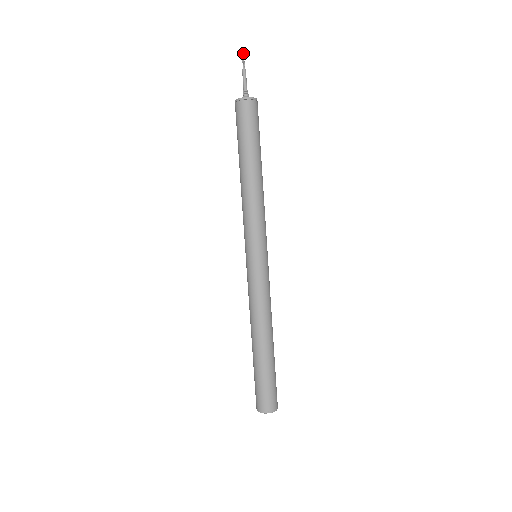
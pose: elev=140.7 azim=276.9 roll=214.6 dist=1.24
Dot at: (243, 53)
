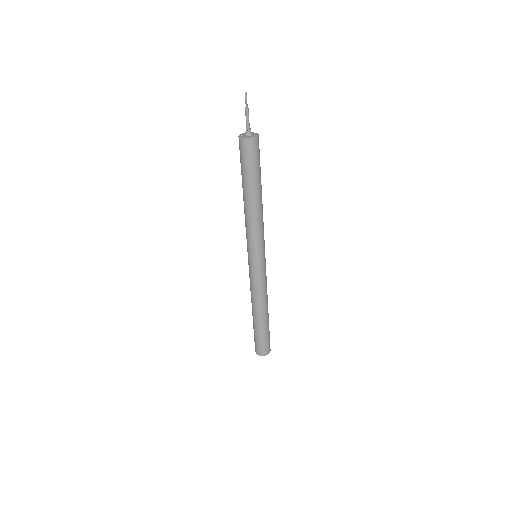
Dot at: (246, 92)
